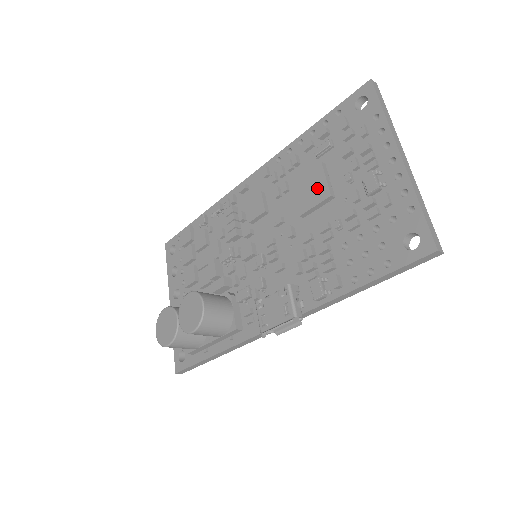
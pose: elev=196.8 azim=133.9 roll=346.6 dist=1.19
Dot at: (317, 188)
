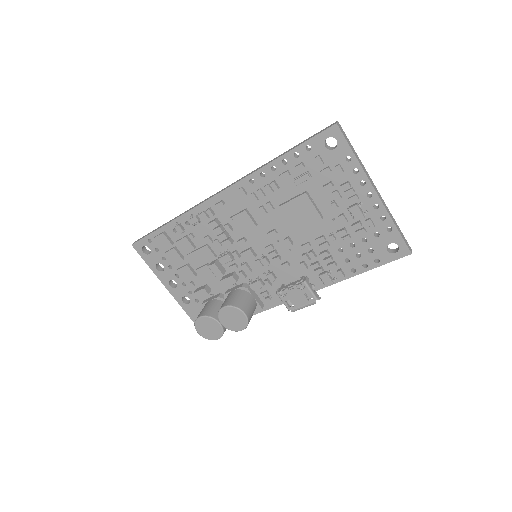
Dot at: (307, 213)
